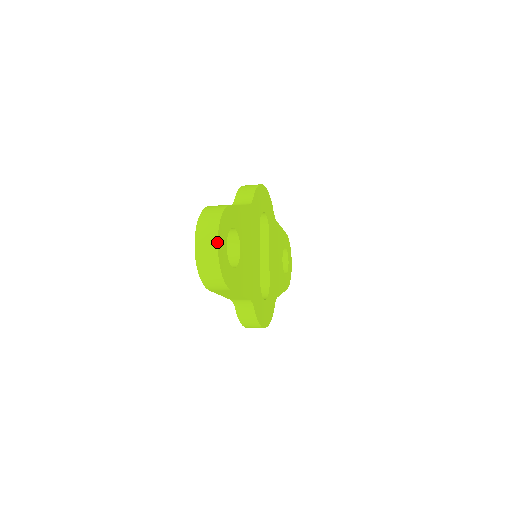
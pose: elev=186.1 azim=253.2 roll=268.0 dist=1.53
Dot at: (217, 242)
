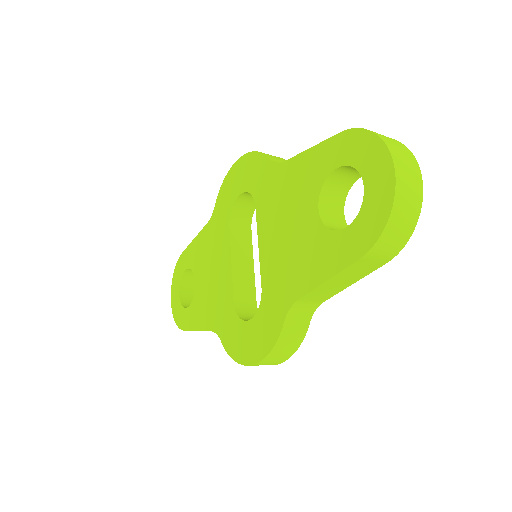
Dot at: (420, 172)
